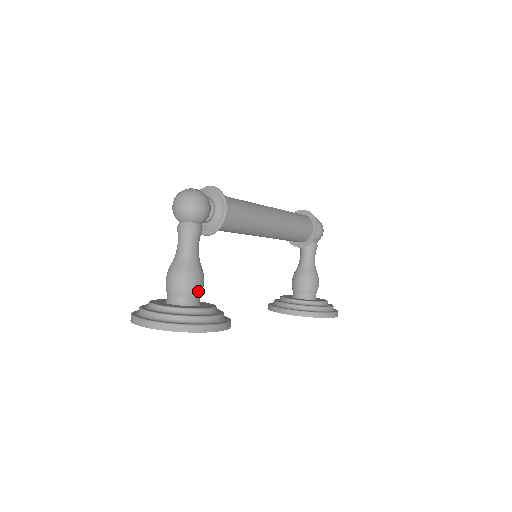
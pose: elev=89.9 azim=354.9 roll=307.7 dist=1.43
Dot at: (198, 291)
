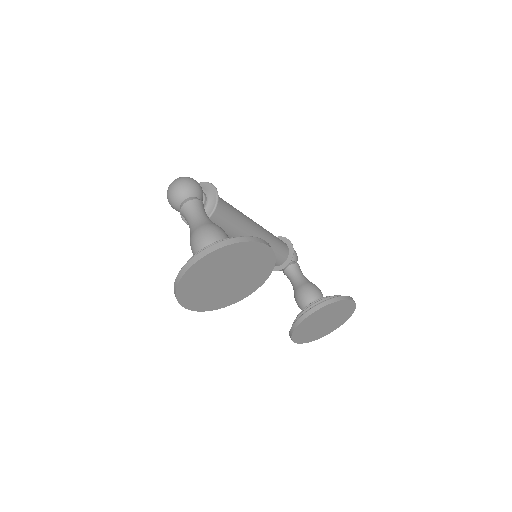
Dot at: occluded
